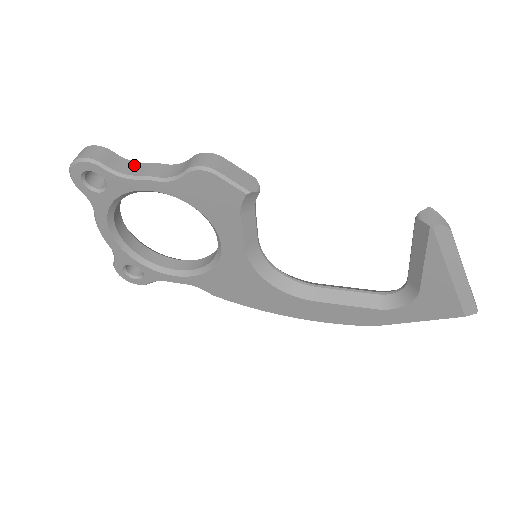
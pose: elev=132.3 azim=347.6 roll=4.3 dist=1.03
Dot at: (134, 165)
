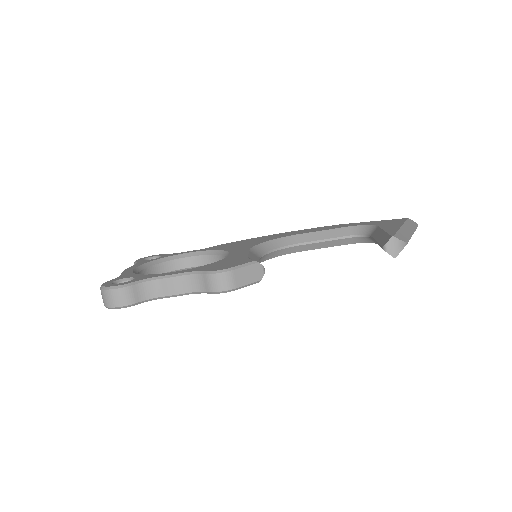
Dot at: (155, 285)
